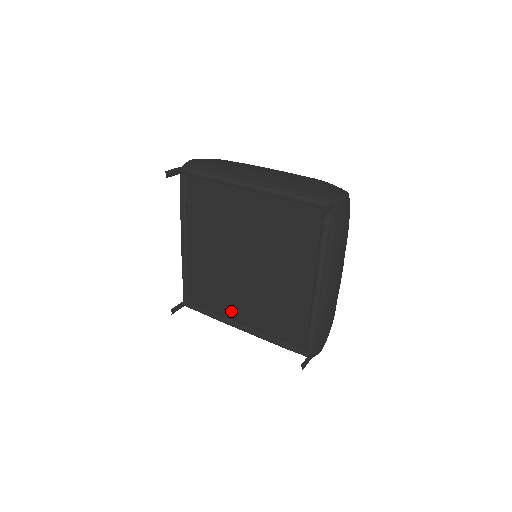
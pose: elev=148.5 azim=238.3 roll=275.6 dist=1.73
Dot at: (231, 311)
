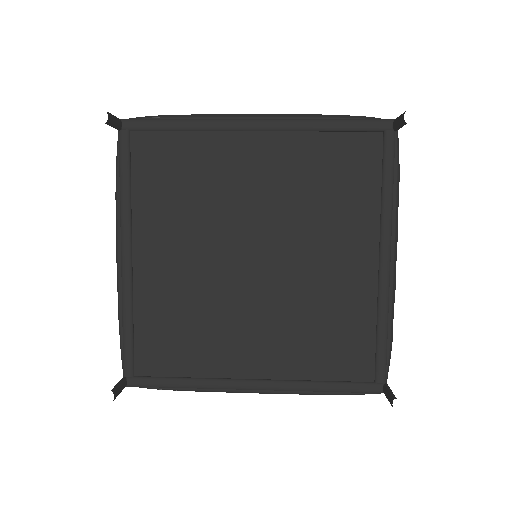
Dot at: (227, 361)
